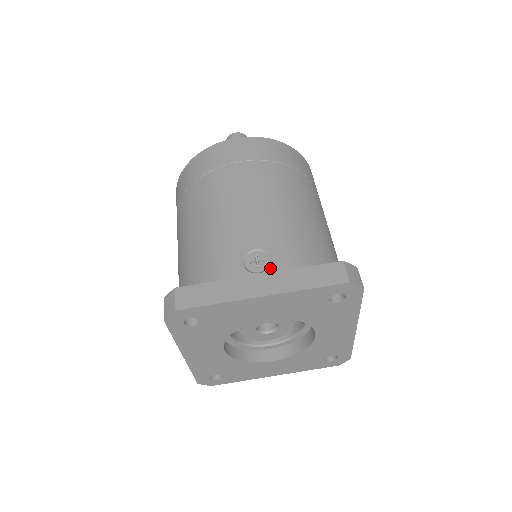
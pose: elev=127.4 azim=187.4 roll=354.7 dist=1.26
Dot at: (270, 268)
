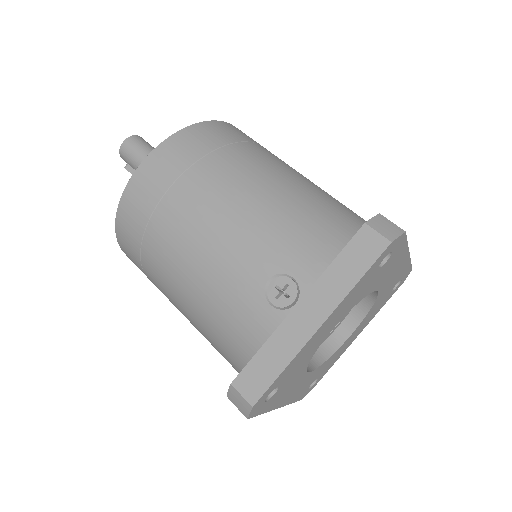
Dot at: (301, 289)
